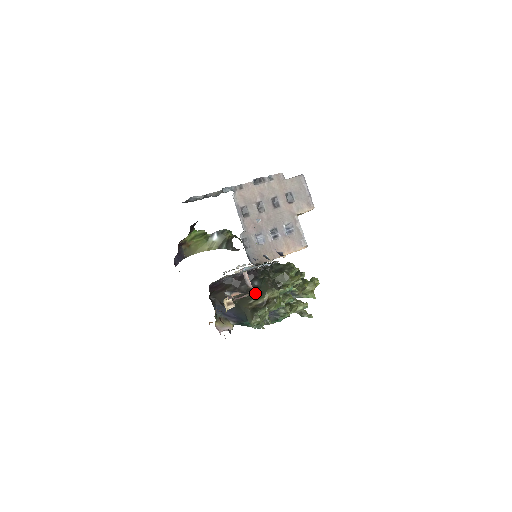
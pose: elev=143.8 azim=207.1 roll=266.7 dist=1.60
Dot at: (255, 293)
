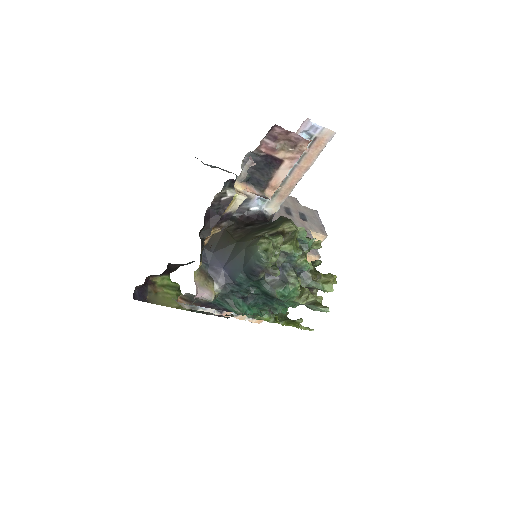
Dot at: (265, 228)
